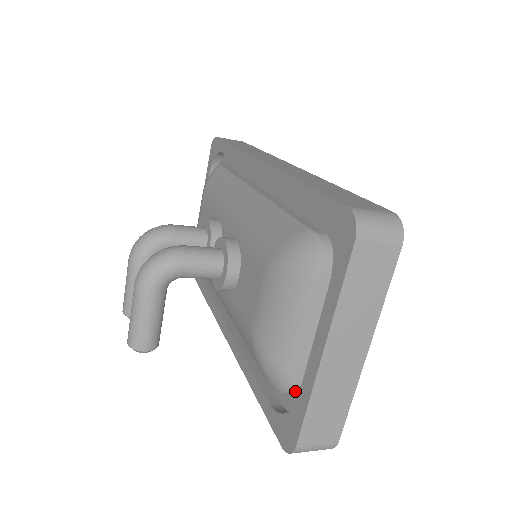
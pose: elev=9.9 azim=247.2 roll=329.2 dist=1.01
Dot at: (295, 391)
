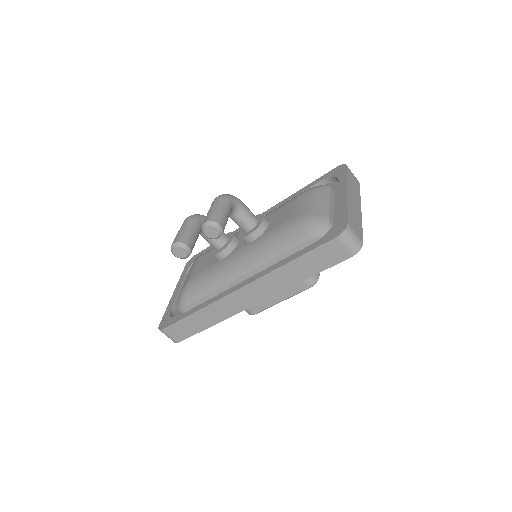
Dot at: occluded
